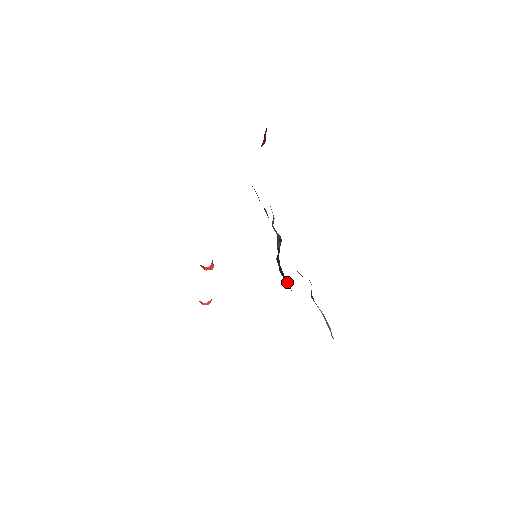
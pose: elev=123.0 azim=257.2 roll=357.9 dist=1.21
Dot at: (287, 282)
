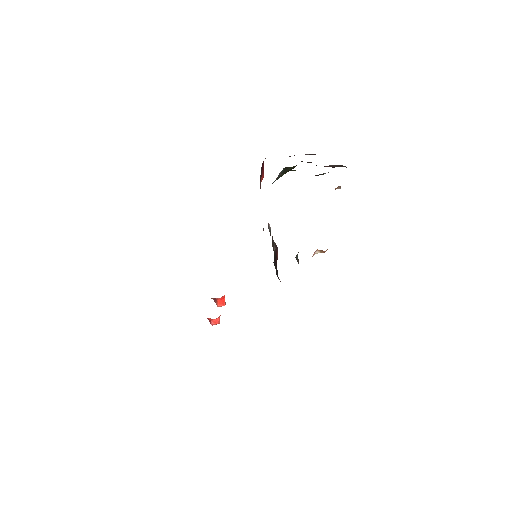
Dot at: occluded
